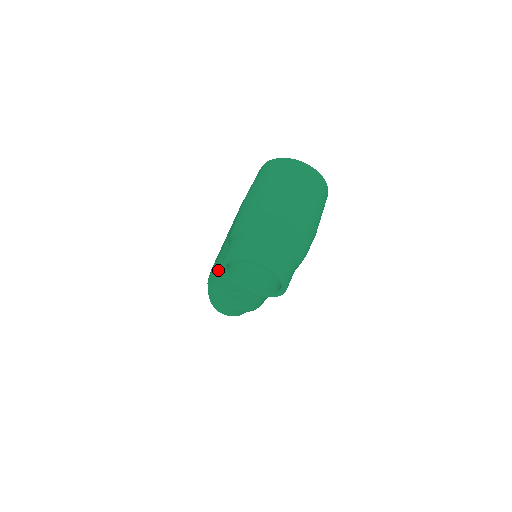
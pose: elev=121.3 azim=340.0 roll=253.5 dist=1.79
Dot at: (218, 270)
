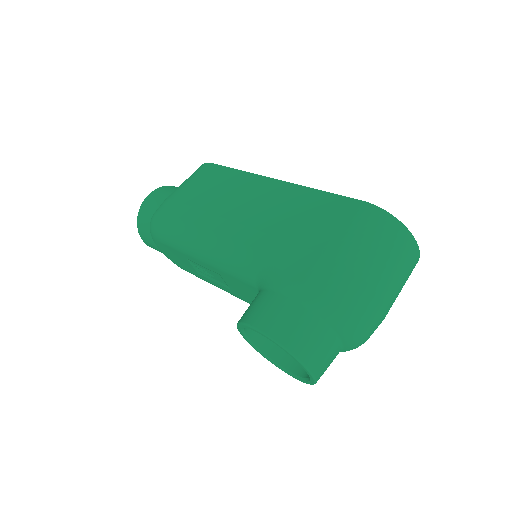
Dot at: (202, 248)
